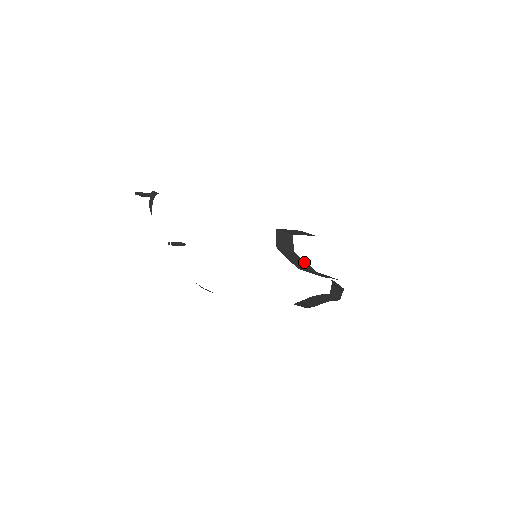
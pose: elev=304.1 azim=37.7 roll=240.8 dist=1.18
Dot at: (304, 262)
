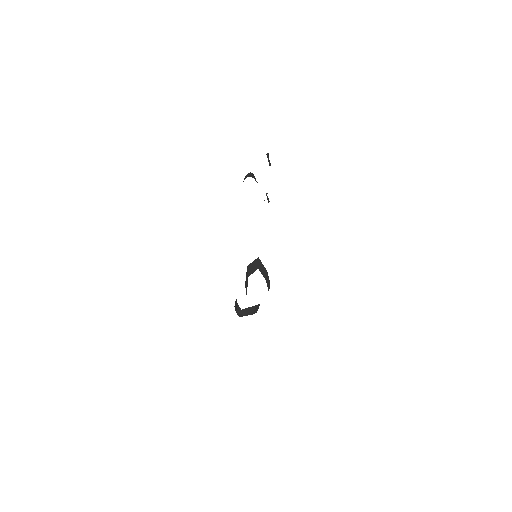
Dot at: (247, 285)
